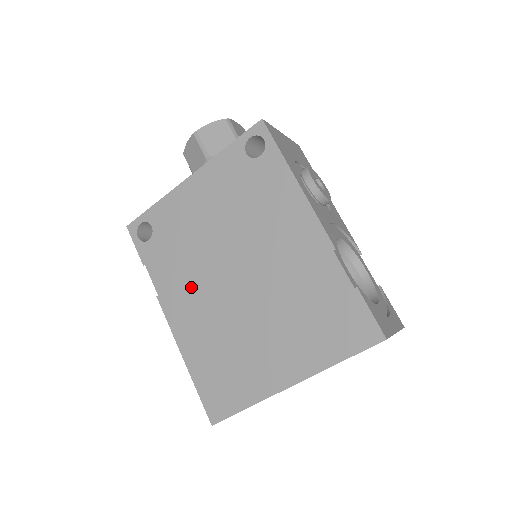
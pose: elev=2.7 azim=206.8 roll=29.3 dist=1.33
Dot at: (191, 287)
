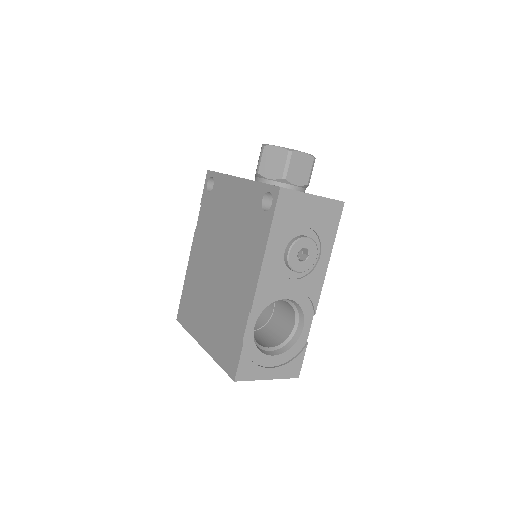
Dot at: (205, 244)
